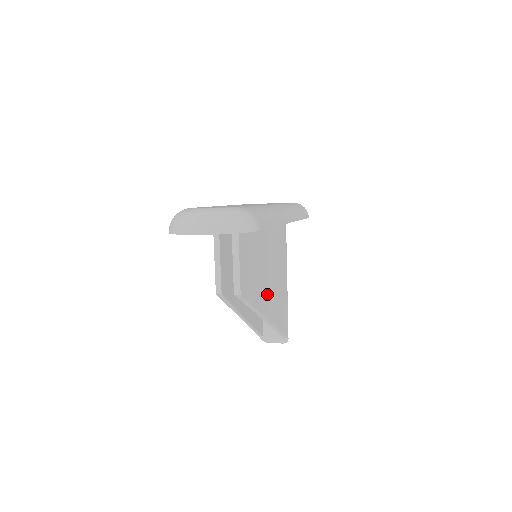
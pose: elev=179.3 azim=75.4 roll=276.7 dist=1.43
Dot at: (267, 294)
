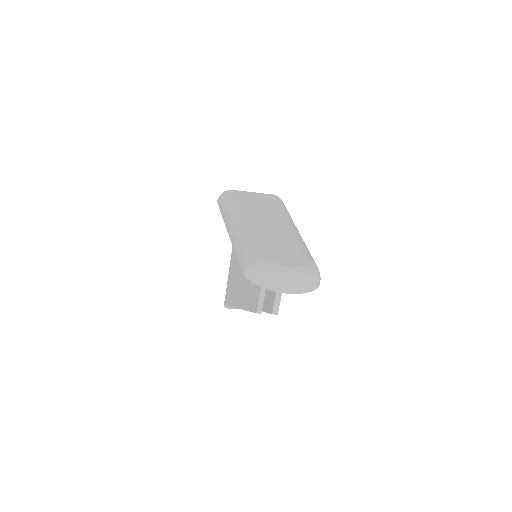
Dot at: occluded
